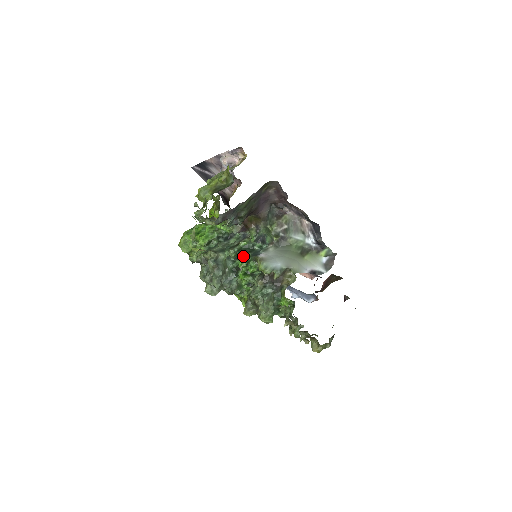
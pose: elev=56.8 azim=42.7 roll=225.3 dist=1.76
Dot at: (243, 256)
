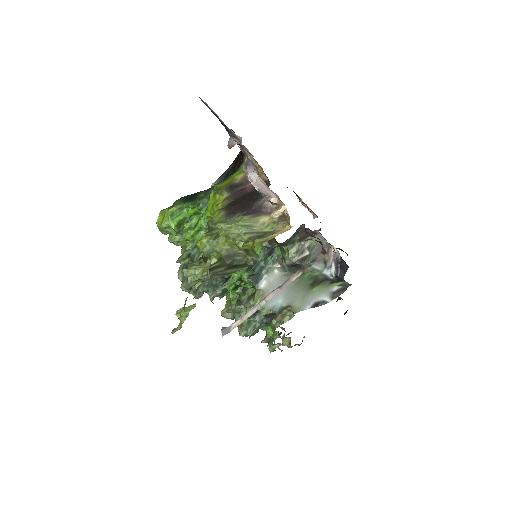
Dot at: (239, 271)
